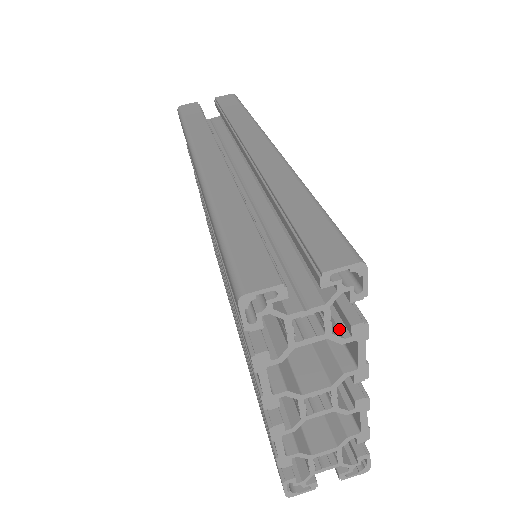
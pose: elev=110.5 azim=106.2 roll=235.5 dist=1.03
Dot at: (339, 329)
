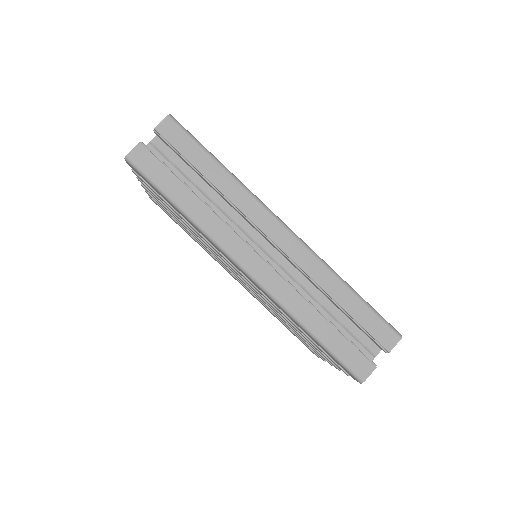
Dot at: occluded
